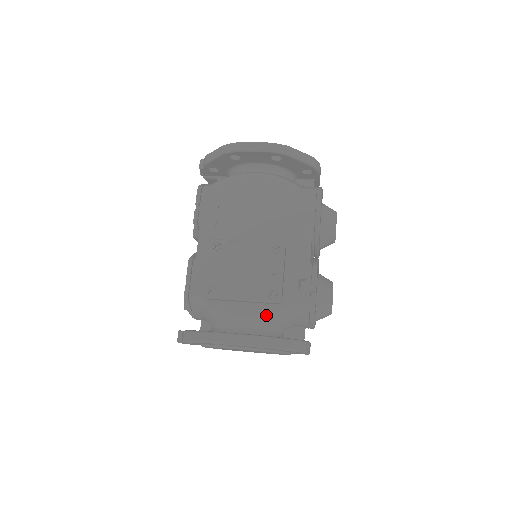
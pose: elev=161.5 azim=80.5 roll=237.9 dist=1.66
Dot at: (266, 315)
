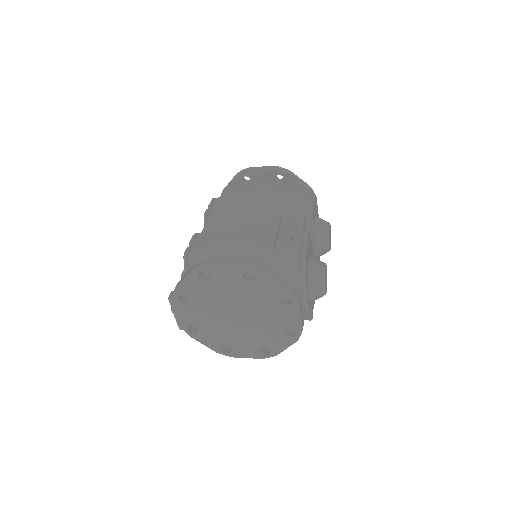
Dot at: (258, 260)
